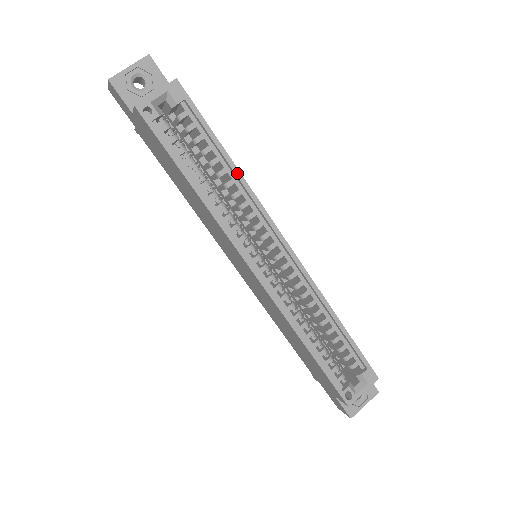
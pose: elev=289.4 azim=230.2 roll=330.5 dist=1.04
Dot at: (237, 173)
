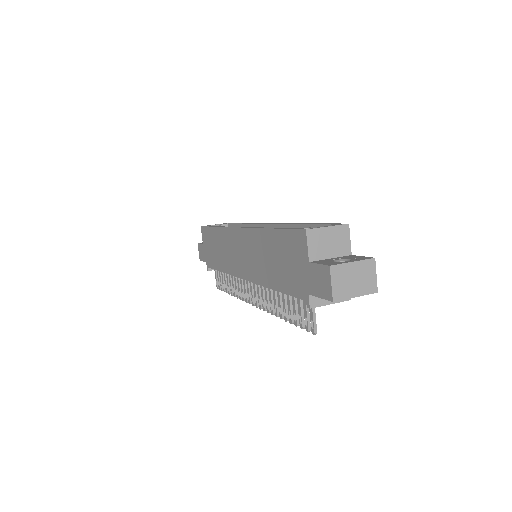
Dot at: (246, 223)
